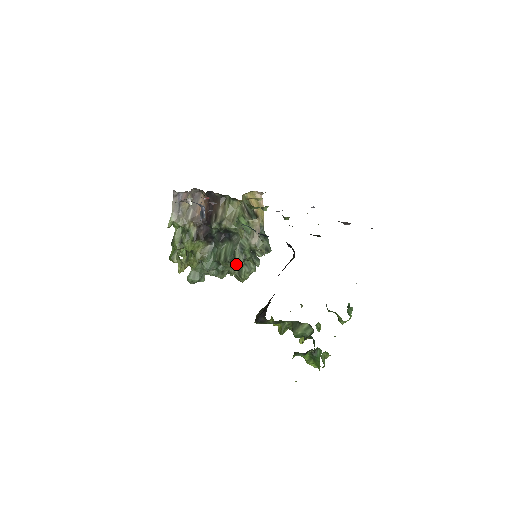
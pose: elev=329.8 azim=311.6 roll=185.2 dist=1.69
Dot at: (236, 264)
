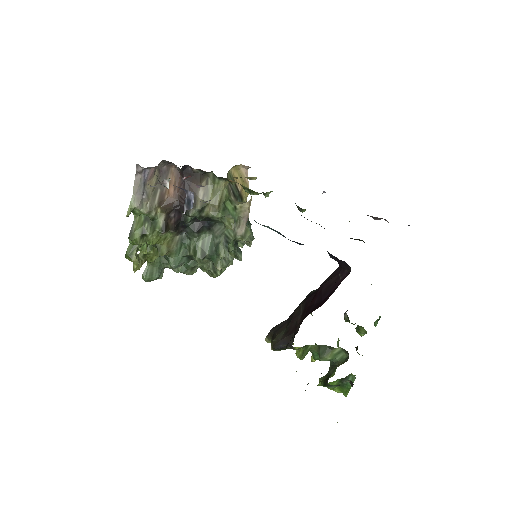
Dot at: (218, 261)
